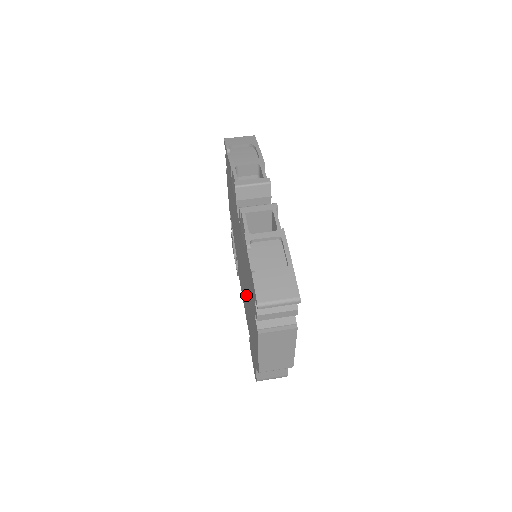
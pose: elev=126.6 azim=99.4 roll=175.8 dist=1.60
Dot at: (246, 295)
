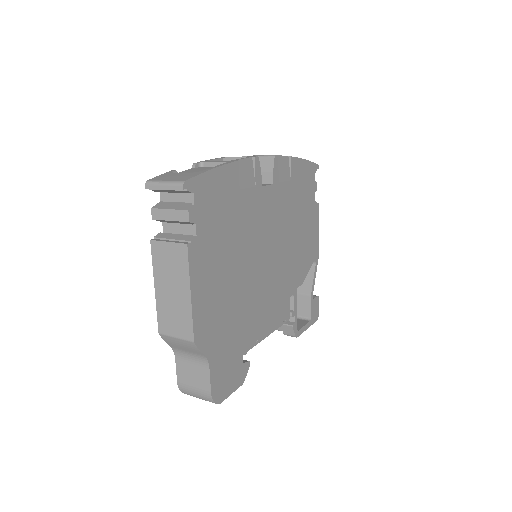
Dot at: occluded
